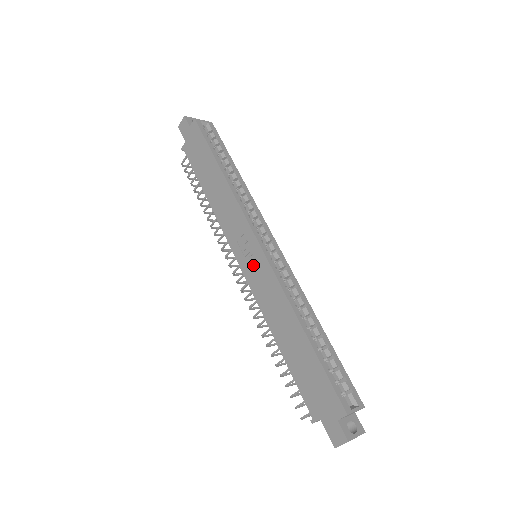
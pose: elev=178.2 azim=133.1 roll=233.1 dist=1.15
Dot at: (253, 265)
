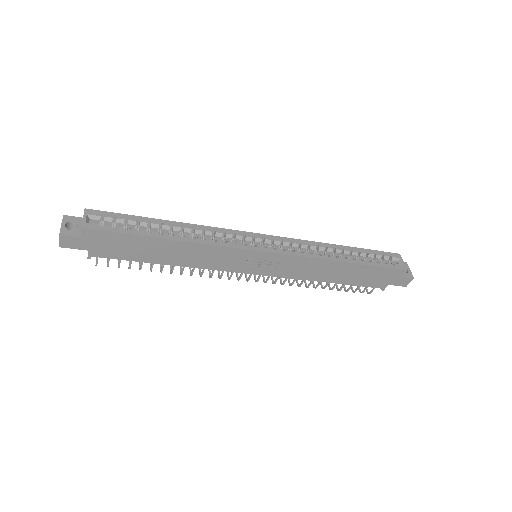
Dot at: (272, 266)
